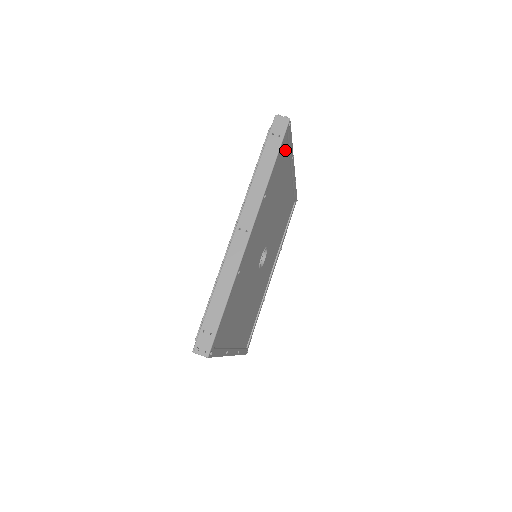
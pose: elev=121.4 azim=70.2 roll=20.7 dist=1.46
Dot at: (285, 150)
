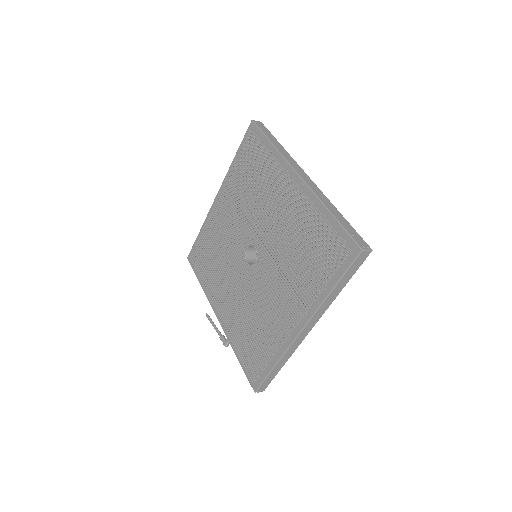
Dot at: occluded
